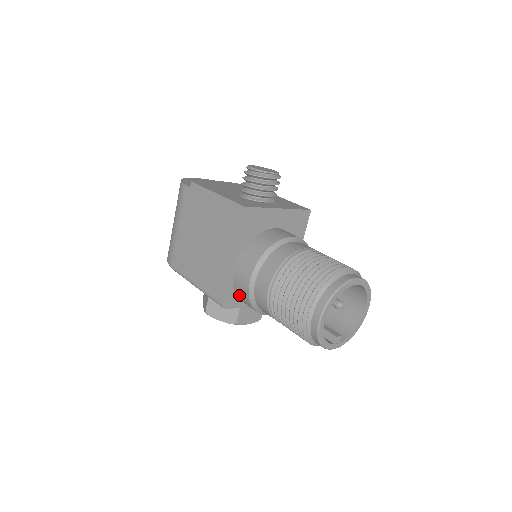
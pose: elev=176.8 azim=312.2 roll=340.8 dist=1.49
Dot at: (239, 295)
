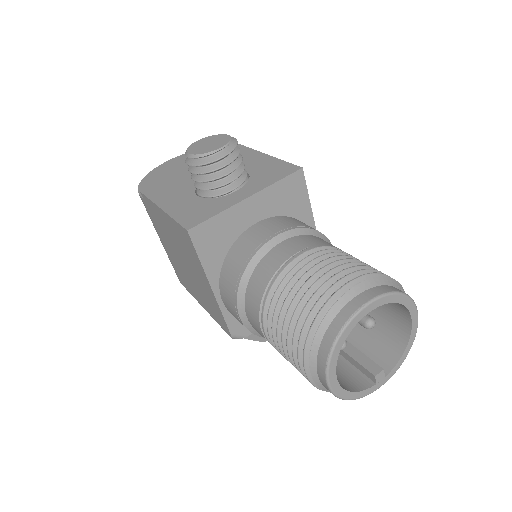
Dot at: occluded
